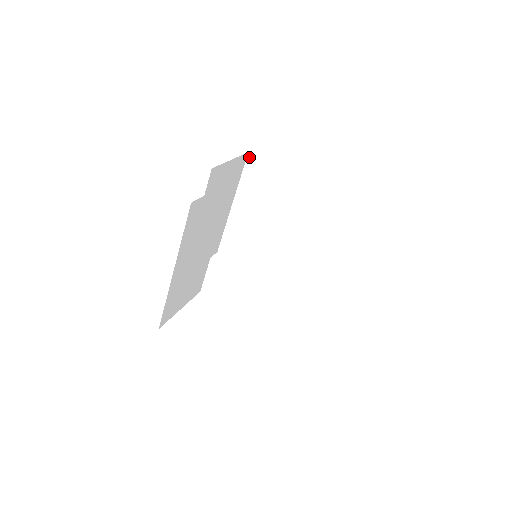
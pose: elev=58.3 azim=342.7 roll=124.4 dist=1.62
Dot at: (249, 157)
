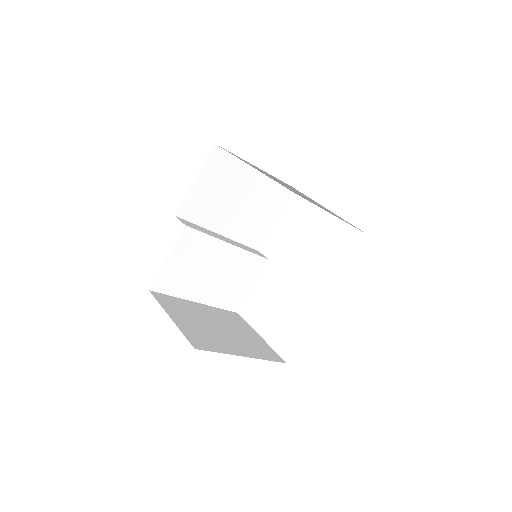
Dot at: (219, 146)
